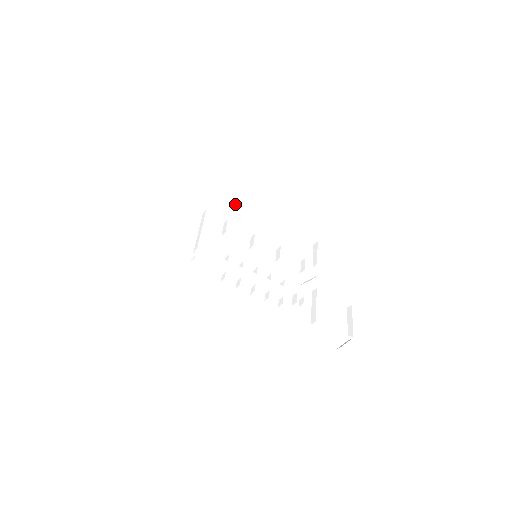
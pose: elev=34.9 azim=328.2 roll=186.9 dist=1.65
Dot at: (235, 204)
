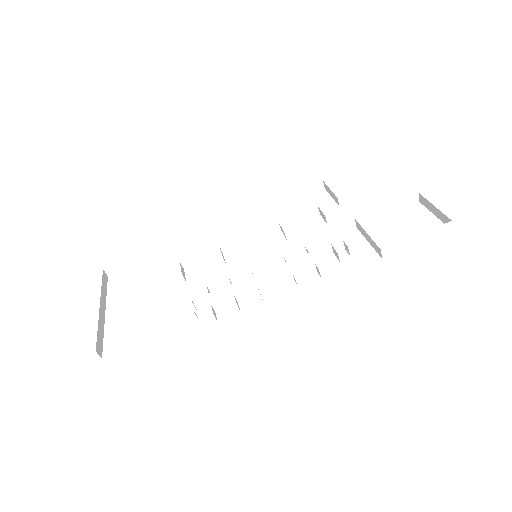
Dot at: (206, 235)
